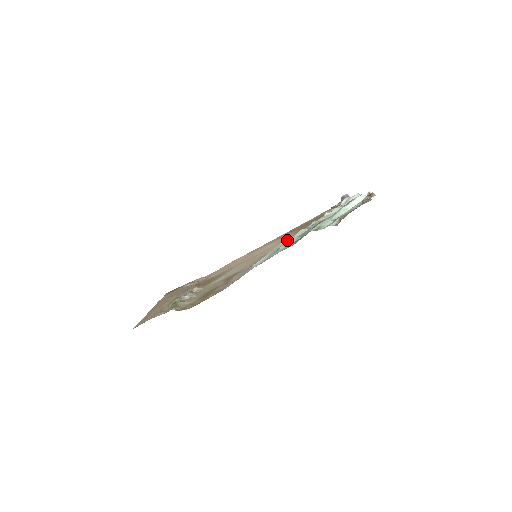
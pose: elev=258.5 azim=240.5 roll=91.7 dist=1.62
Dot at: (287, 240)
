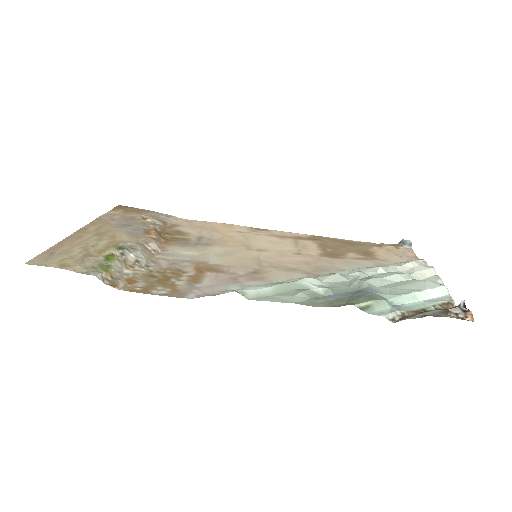
Dot at: (313, 284)
